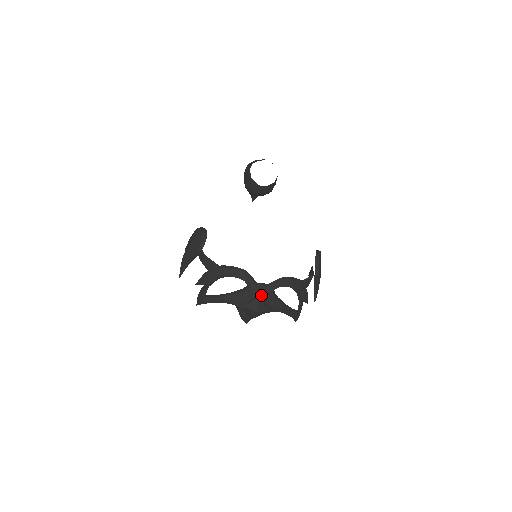
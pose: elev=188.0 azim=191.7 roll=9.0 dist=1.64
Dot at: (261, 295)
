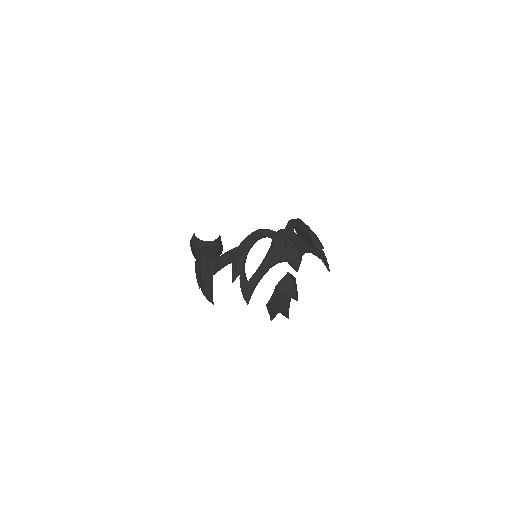
Dot at: (288, 238)
